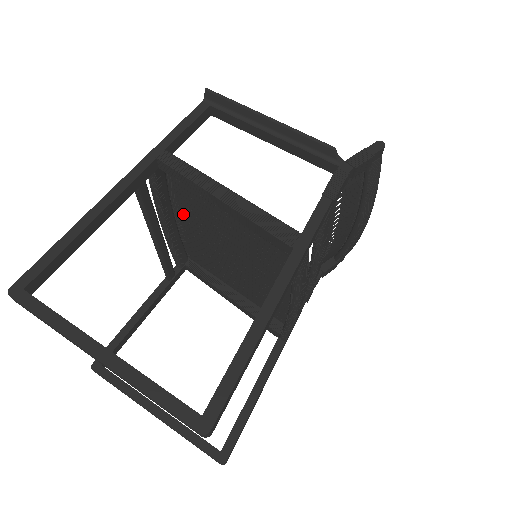
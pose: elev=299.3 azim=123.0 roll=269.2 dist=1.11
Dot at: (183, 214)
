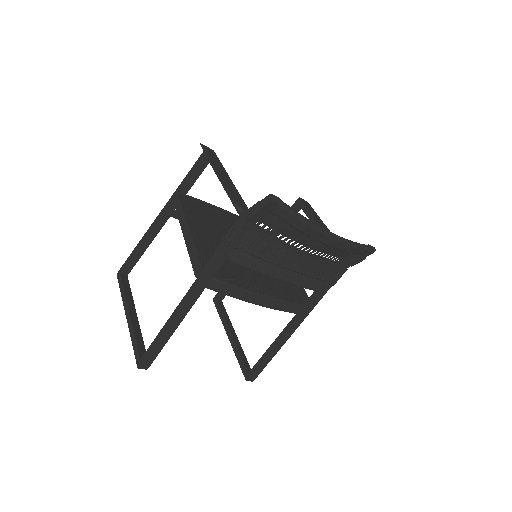
Dot at: (228, 218)
